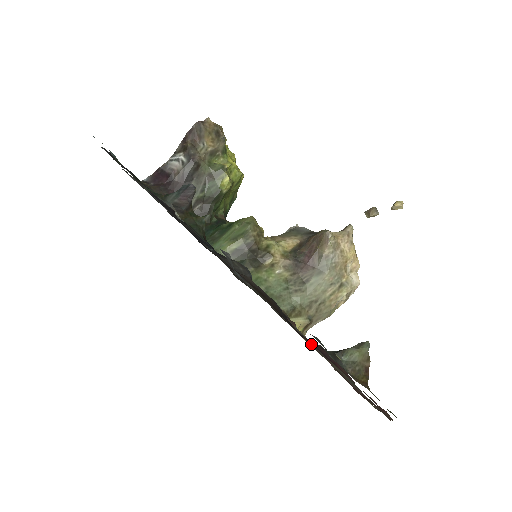
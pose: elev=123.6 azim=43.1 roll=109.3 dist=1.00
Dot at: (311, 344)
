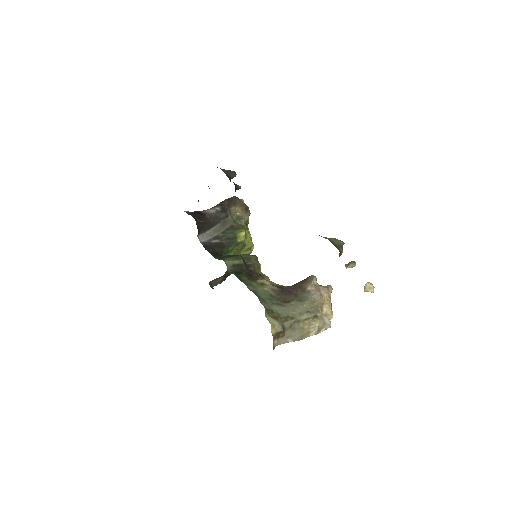
Dot at: occluded
